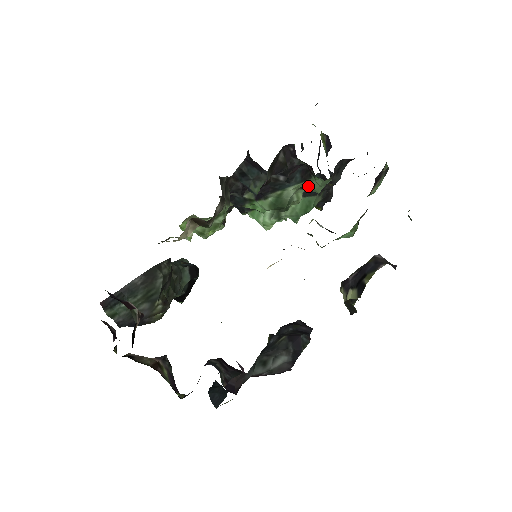
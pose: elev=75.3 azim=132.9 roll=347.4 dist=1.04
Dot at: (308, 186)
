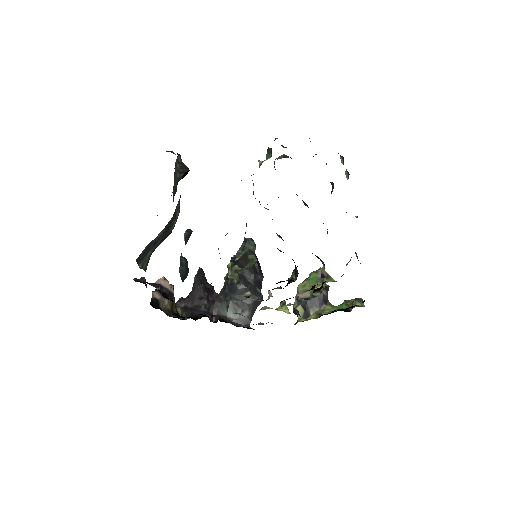
Dot at: occluded
